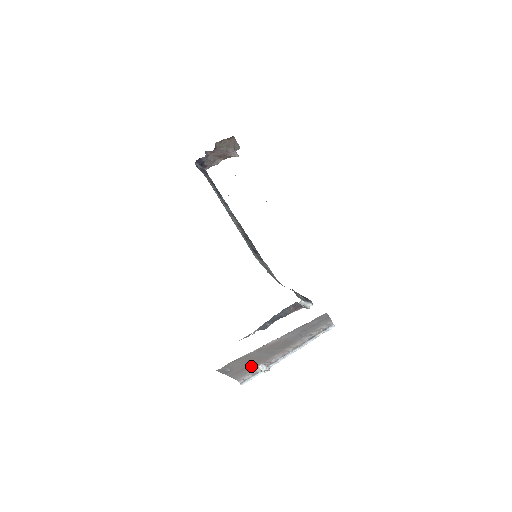
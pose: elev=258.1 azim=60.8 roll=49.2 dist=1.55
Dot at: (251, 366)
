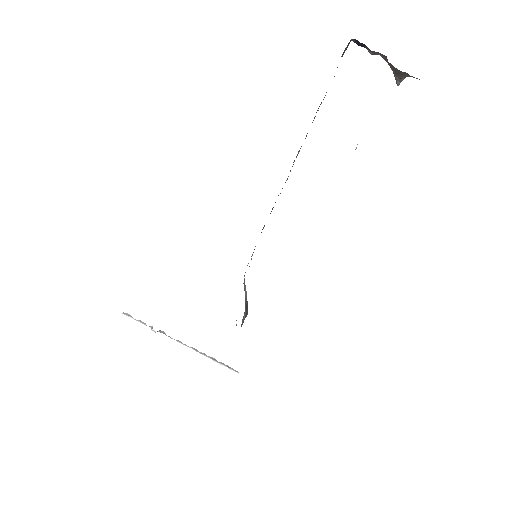
Dot at: occluded
